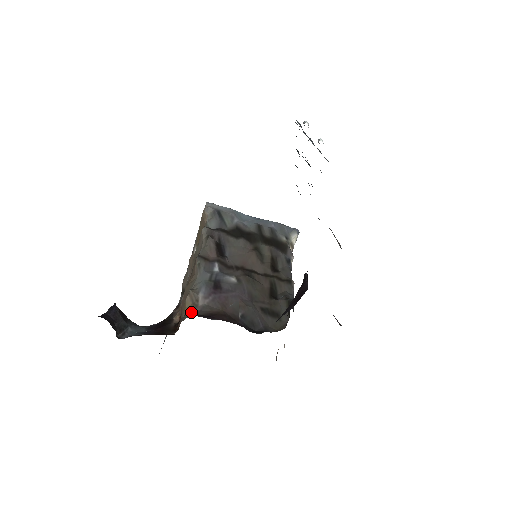
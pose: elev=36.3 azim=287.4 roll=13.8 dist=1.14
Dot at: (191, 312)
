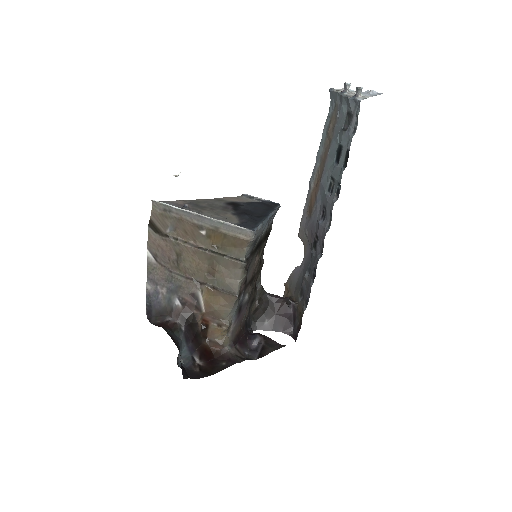
Dot at: (227, 338)
